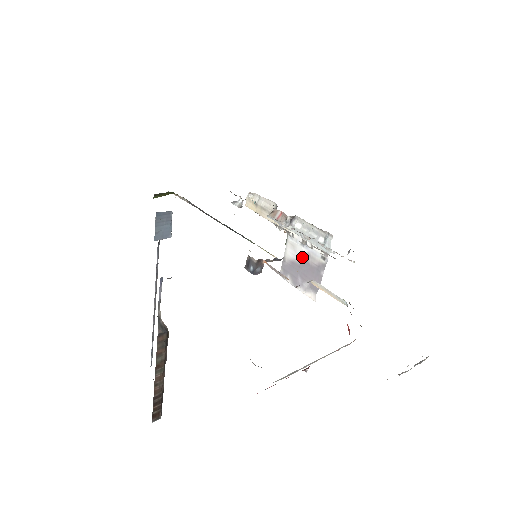
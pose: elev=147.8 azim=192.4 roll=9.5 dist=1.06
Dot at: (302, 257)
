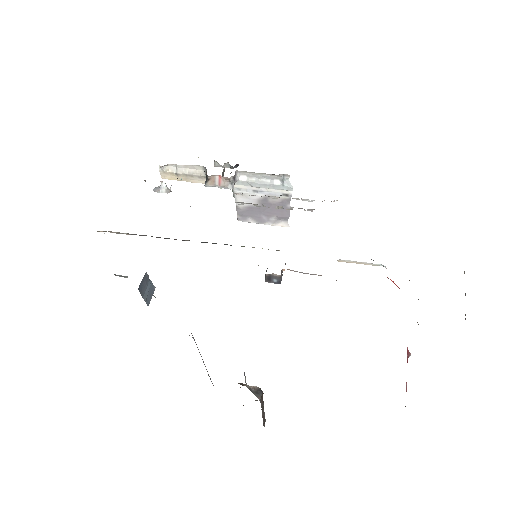
Dot at: (259, 201)
